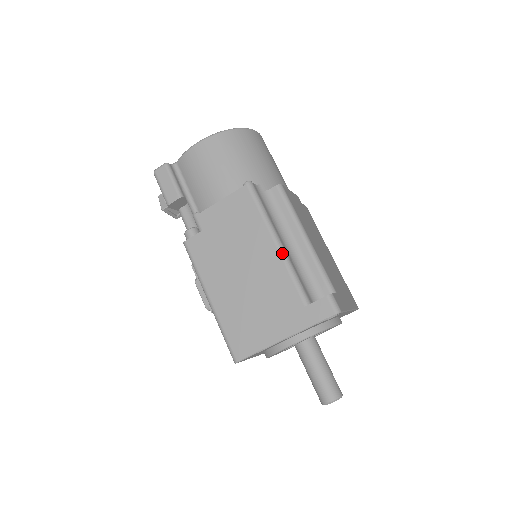
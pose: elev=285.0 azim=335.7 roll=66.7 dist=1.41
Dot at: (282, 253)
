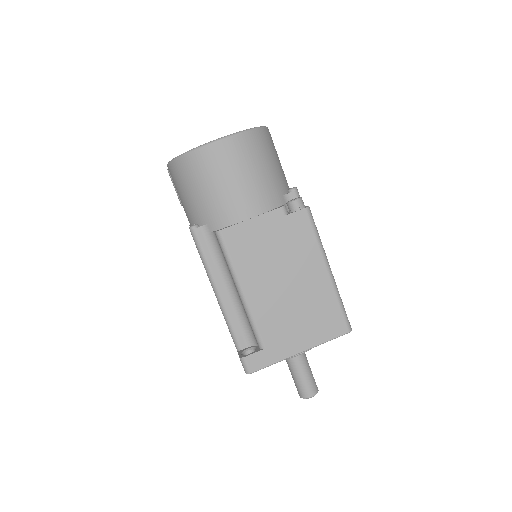
Dot at: (219, 302)
